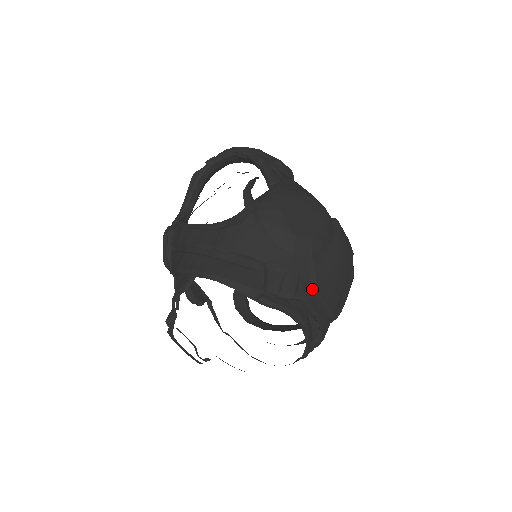
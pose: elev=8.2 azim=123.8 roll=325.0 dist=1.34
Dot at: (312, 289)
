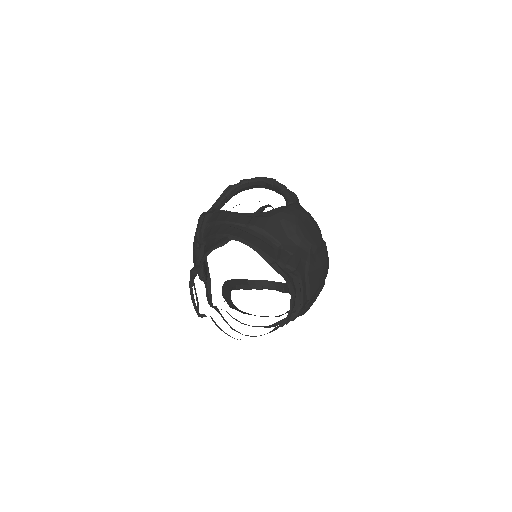
Dot at: (305, 273)
